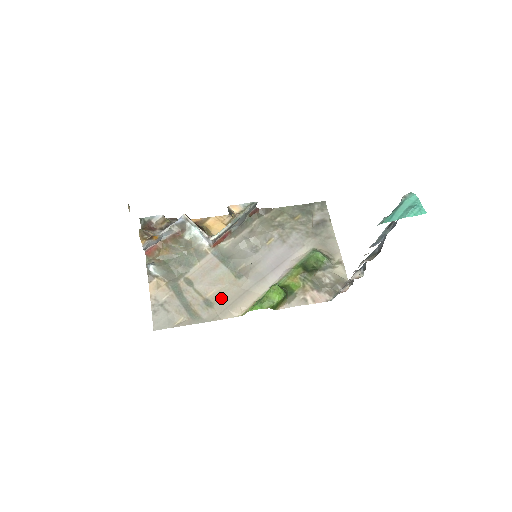
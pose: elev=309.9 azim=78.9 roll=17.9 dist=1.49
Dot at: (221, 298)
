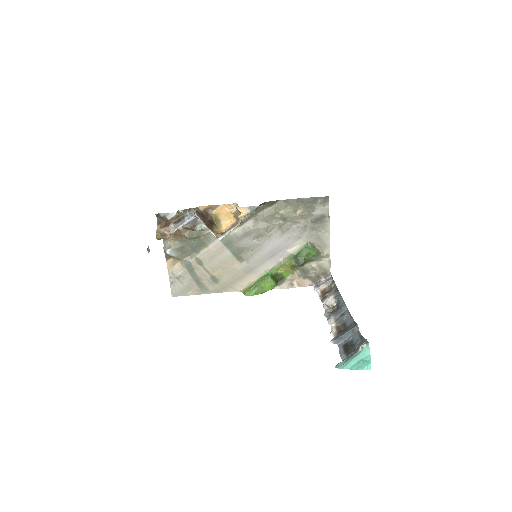
Dot at: (225, 277)
